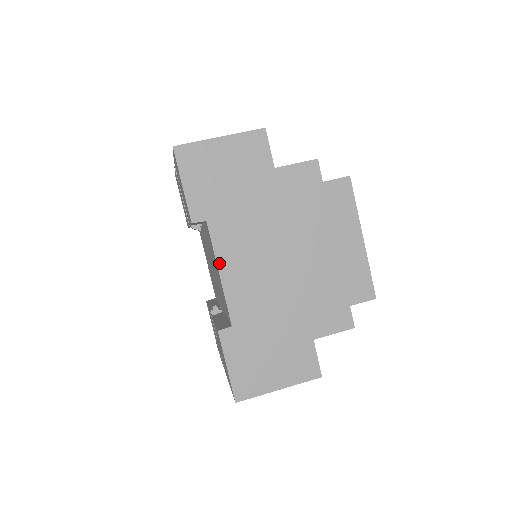
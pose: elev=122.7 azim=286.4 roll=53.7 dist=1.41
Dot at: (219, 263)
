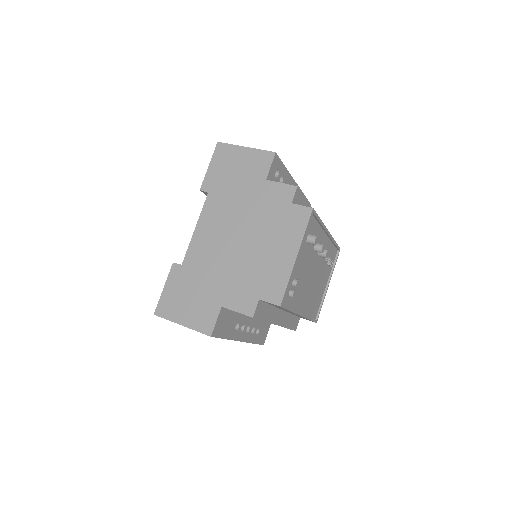
Dot at: (199, 222)
